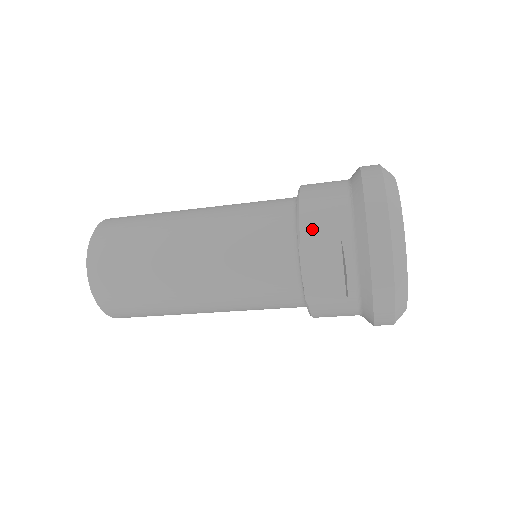
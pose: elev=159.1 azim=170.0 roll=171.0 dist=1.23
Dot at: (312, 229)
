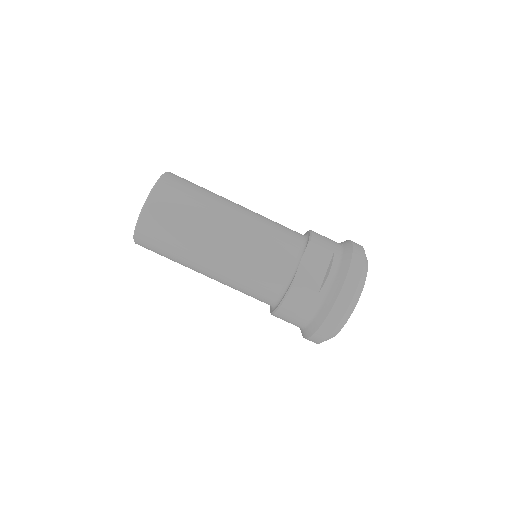
Dot at: (319, 240)
